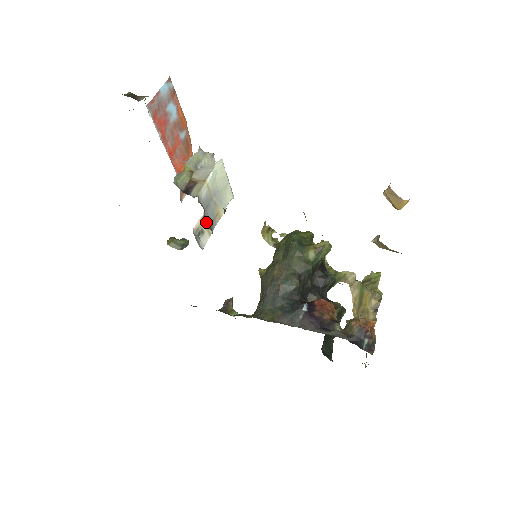
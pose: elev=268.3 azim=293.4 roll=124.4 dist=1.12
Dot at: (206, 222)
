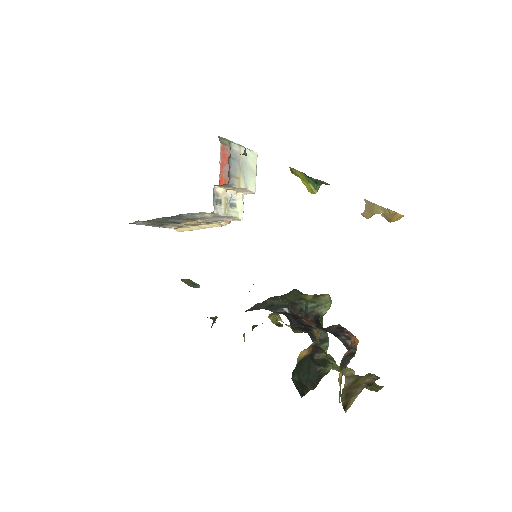
Dot at: (226, 199)
